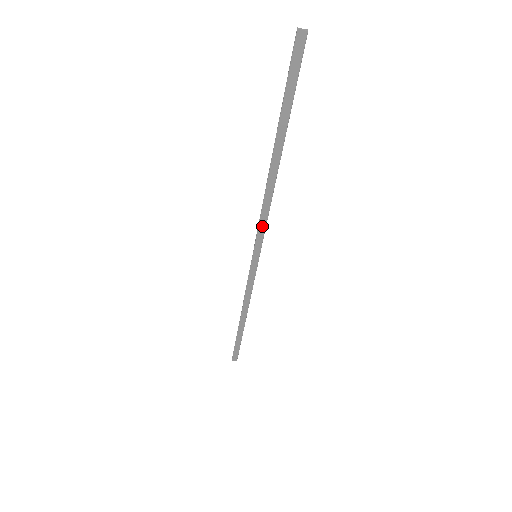
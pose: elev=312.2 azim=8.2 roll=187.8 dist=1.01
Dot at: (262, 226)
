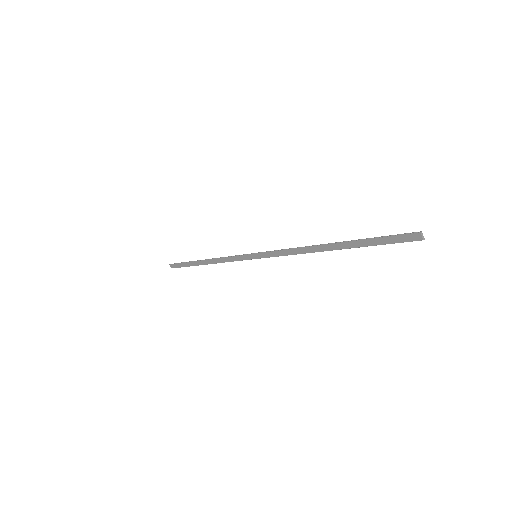
Dot at: (279, 253)
